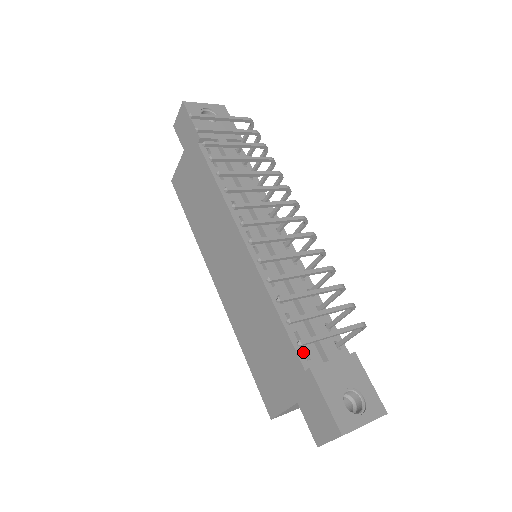
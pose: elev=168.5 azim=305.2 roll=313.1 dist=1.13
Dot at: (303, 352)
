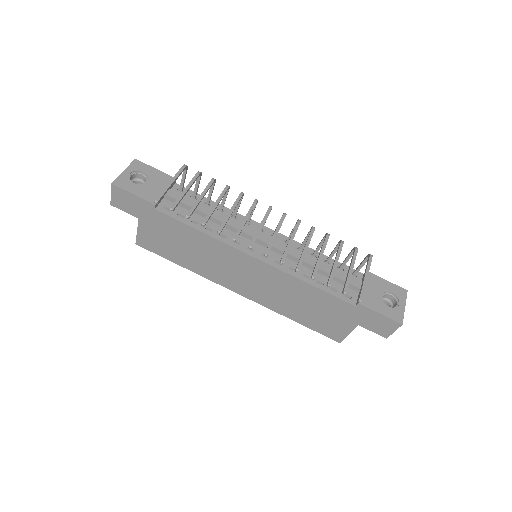
Dot at: (345, 297)
